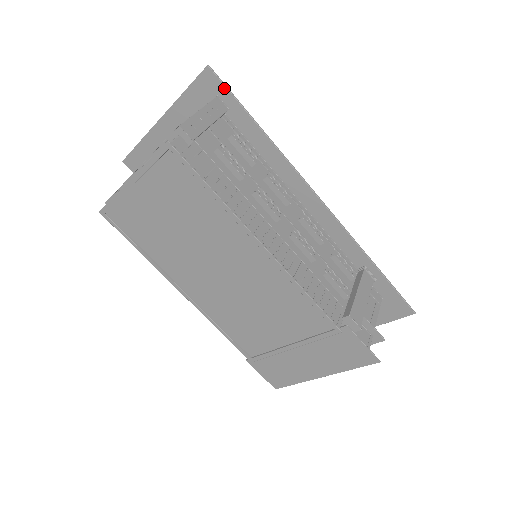
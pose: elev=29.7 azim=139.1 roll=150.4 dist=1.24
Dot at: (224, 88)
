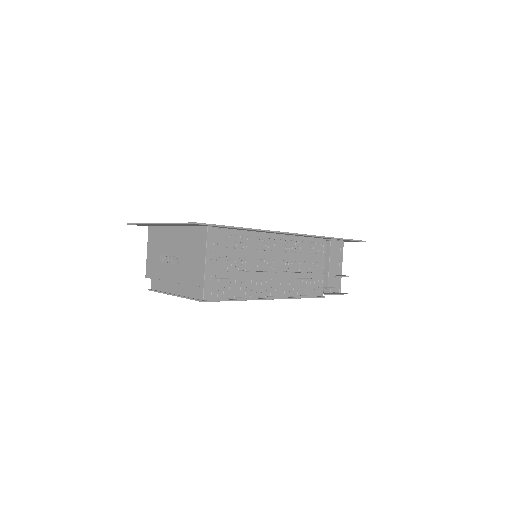
Dot at: occluded
